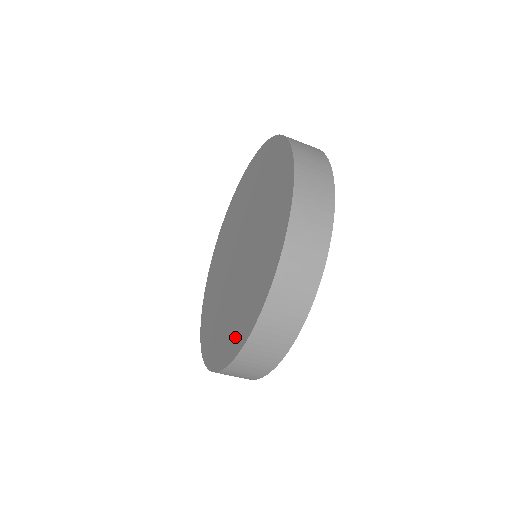
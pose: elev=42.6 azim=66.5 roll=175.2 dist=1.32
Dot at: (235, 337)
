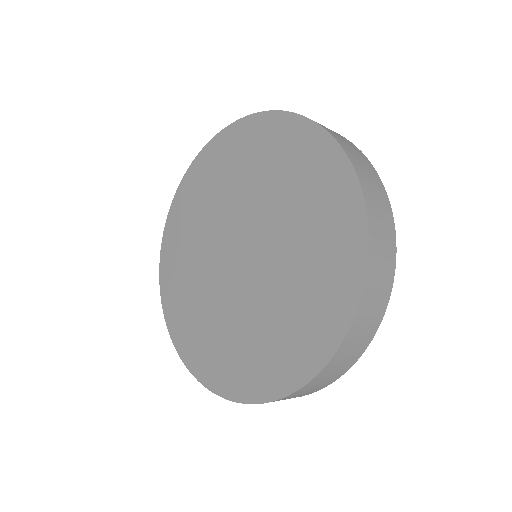
Dot at: (322, 323)
